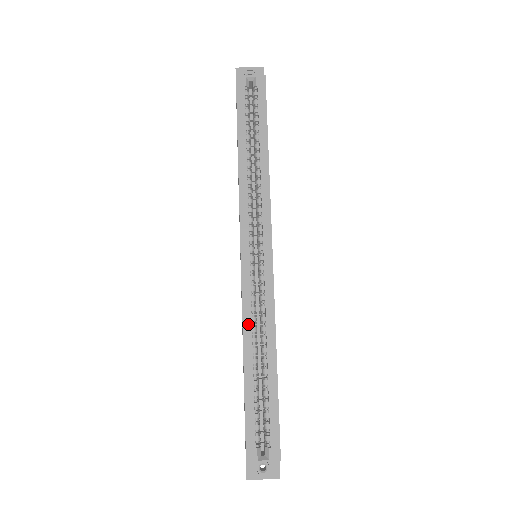
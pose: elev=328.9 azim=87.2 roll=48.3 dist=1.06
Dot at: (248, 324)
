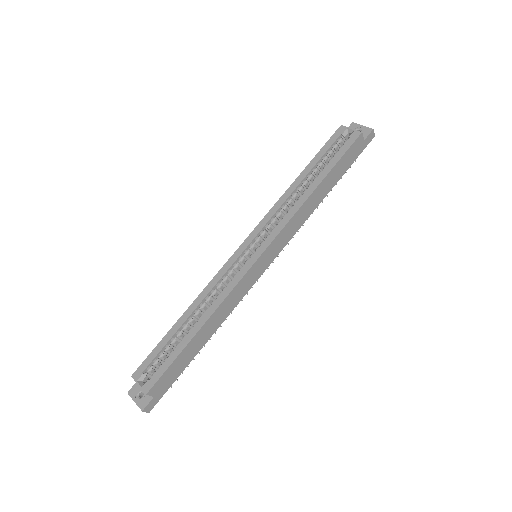
Dot at: (206, 292)
